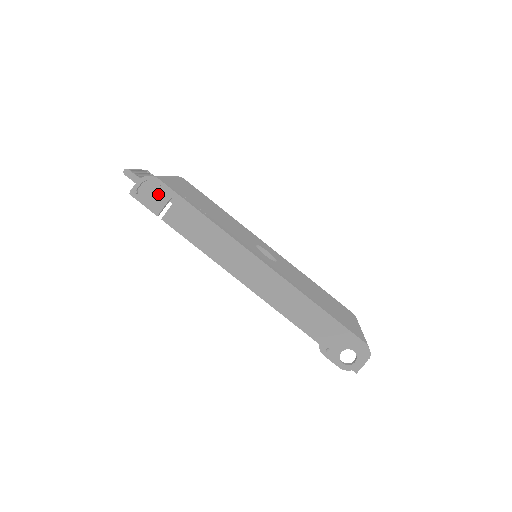
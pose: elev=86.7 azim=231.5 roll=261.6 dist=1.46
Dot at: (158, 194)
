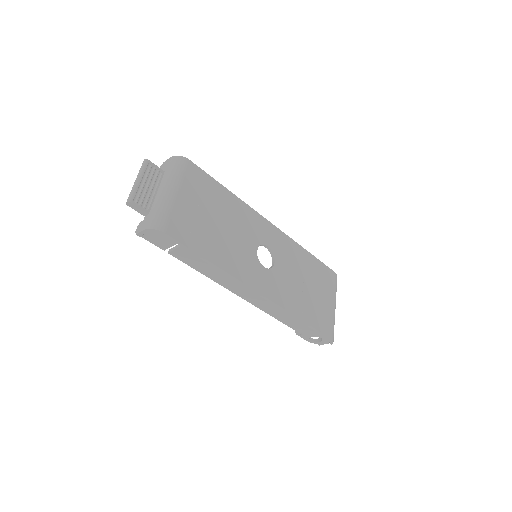
Dot at: (164, 239)
